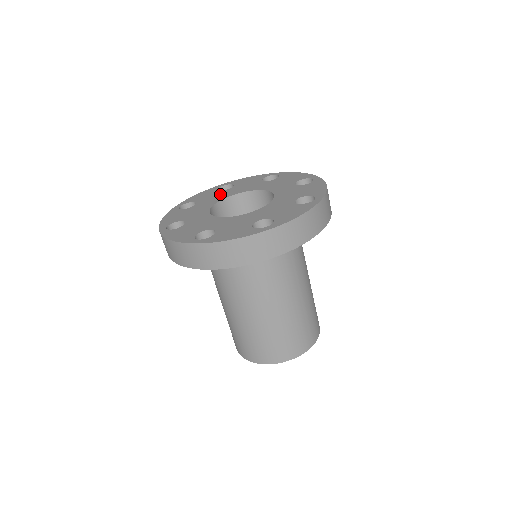
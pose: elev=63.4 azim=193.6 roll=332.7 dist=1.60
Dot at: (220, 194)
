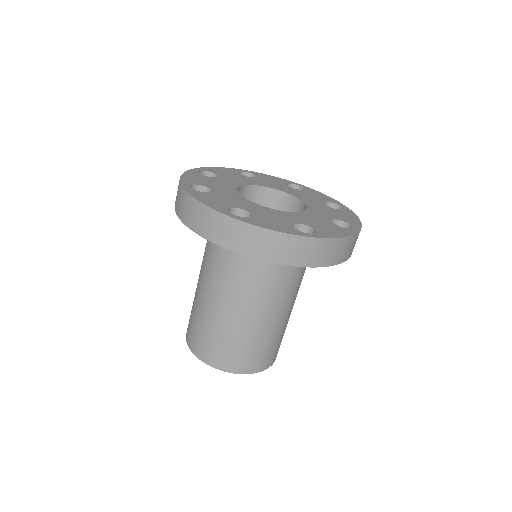
Dot at: (244, 178)
